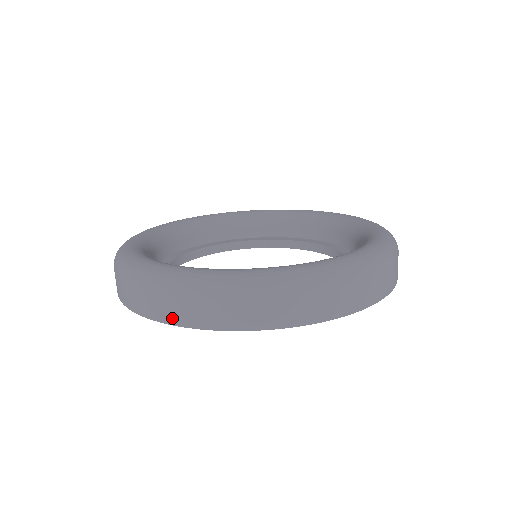
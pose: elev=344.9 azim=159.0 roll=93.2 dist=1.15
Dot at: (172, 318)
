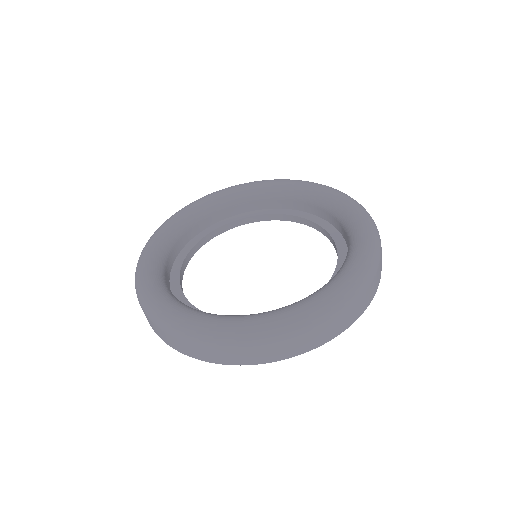
Dot at: (338, 331)
